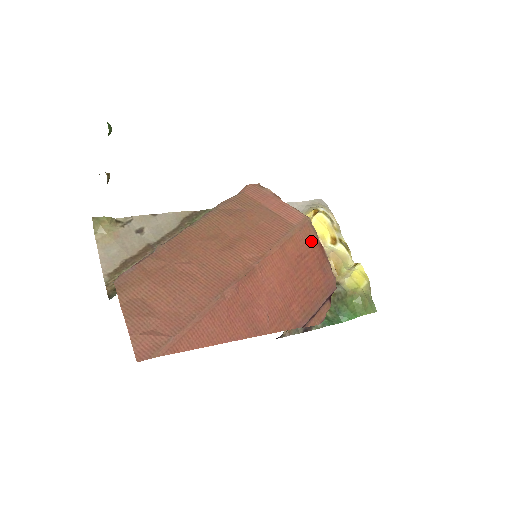
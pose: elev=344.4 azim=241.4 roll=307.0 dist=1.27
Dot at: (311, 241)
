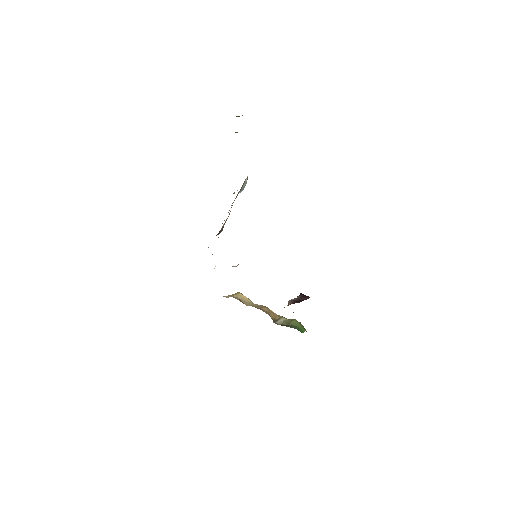
Dot at: occluded
